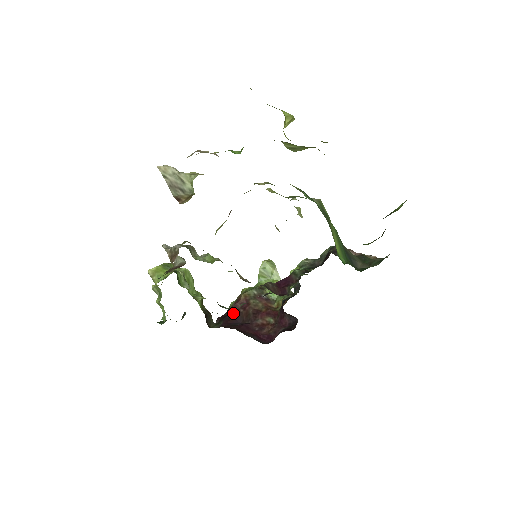
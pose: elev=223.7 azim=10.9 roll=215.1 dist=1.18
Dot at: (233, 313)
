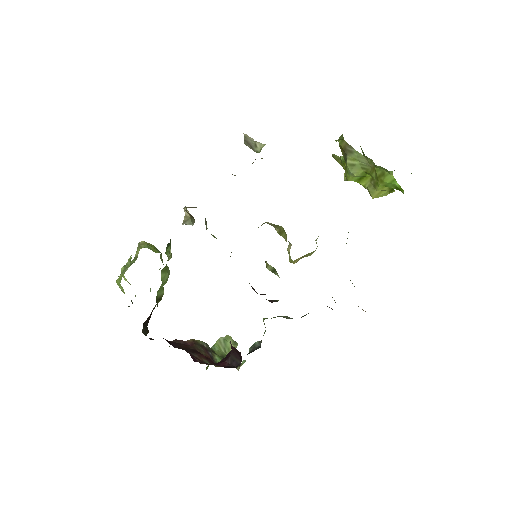
Dot at: (172, 341)
